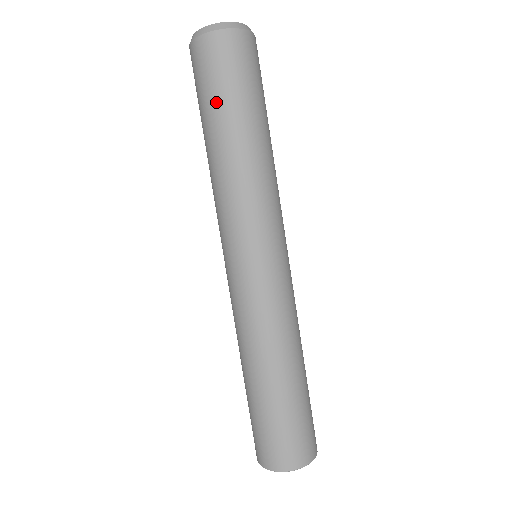
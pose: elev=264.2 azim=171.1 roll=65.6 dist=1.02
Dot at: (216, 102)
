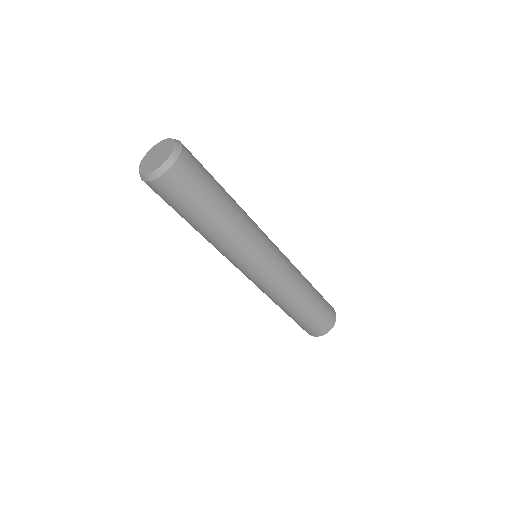
Dot at: (193, 210)
